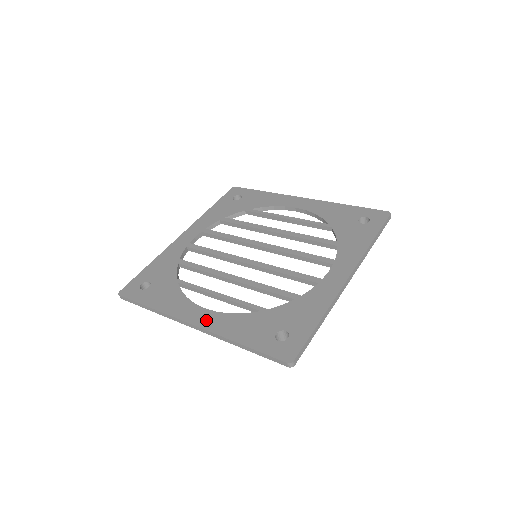
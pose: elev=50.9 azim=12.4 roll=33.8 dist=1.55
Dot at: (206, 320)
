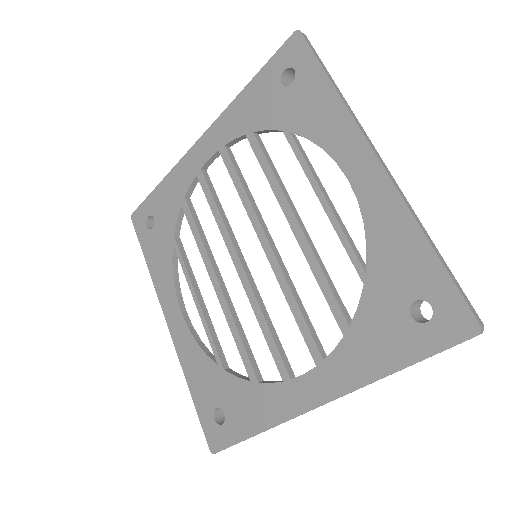
Dot at: (177, 330)
